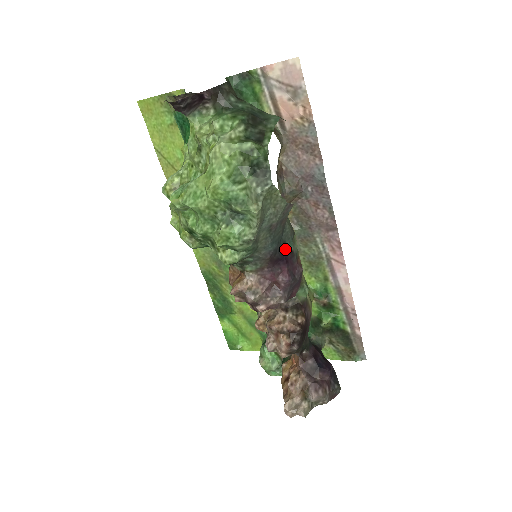
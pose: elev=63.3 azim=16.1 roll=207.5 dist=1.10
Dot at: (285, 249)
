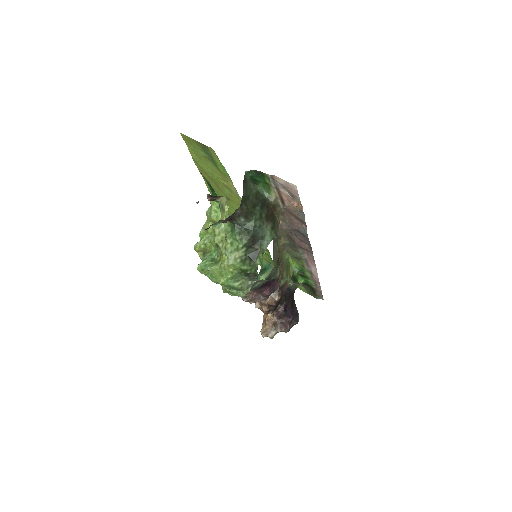
Dot at: (269, 280)
